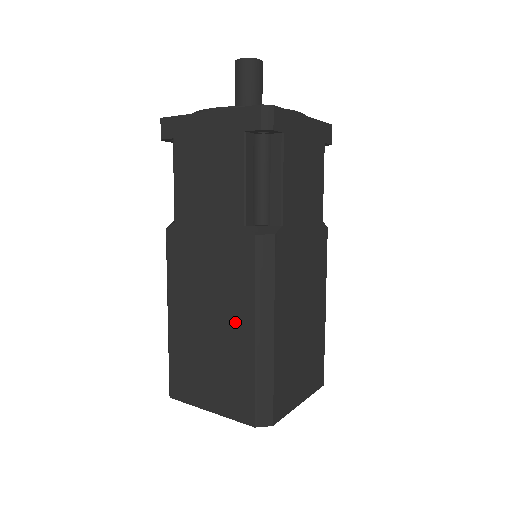
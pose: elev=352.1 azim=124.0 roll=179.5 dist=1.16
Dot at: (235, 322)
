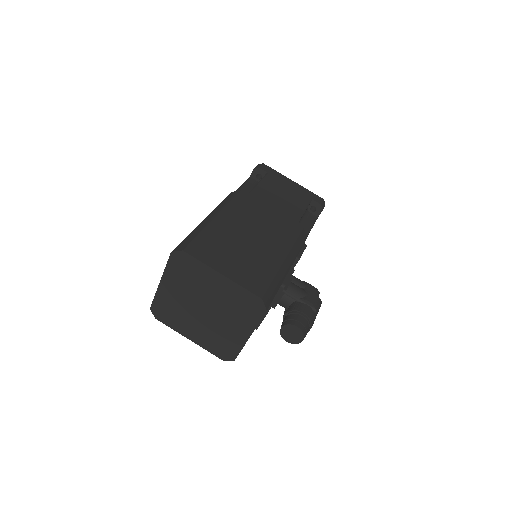
Dot at: occluded
